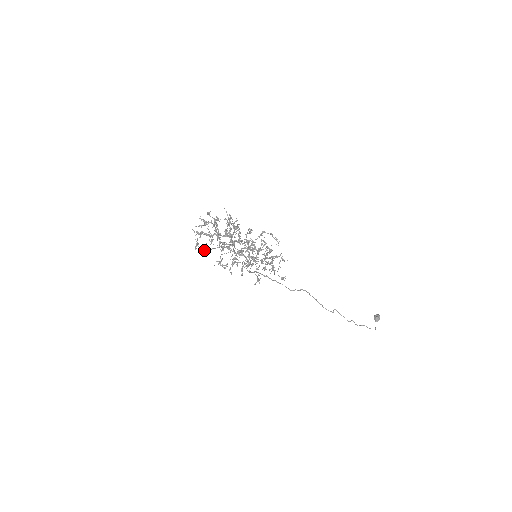
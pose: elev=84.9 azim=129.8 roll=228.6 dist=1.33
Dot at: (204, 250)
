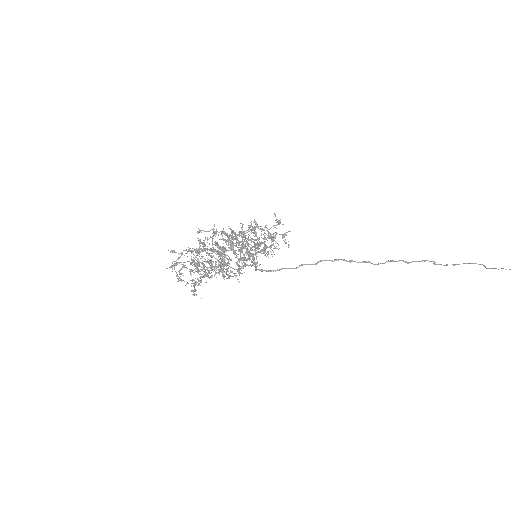
Dot at: (177, 259)
